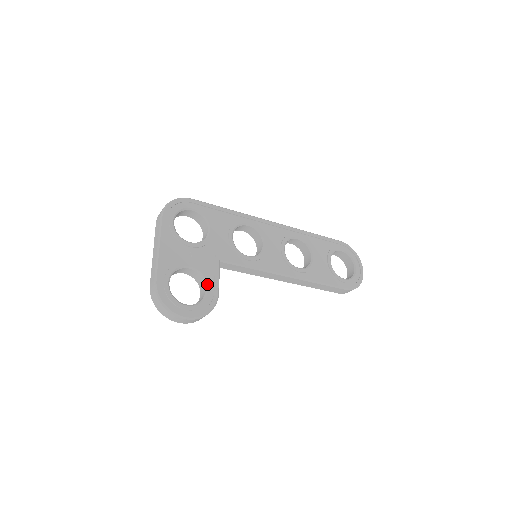
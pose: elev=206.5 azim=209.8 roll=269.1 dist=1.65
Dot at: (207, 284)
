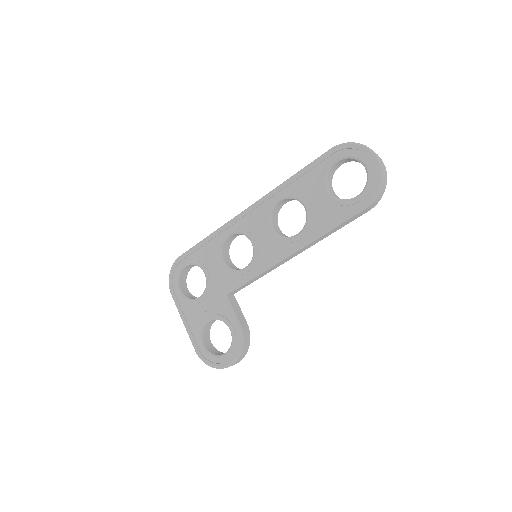
Dot at: (227, 325)
